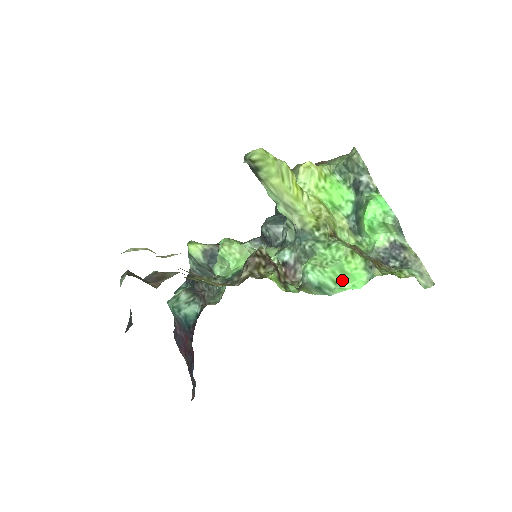
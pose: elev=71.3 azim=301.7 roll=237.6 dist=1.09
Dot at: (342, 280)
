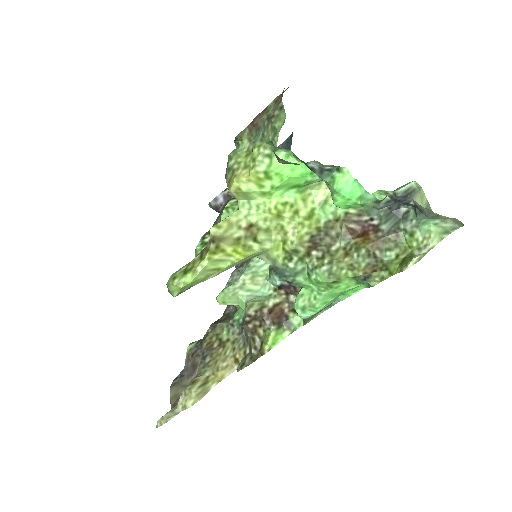
Dot at: (340, 294)
